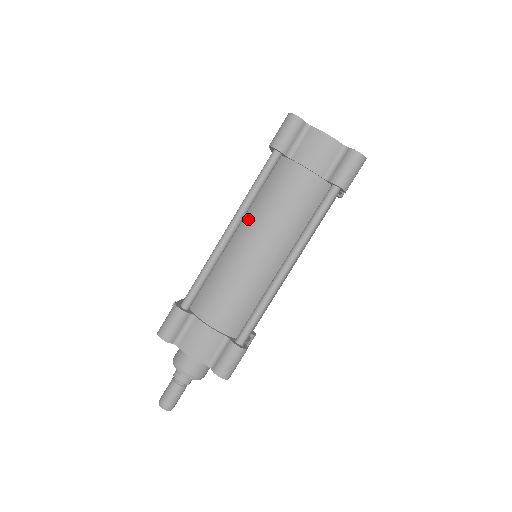
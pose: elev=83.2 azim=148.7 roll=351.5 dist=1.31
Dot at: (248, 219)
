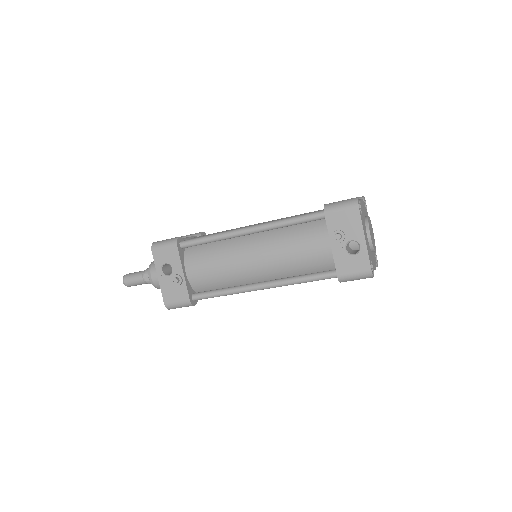
Dot at: occluded
